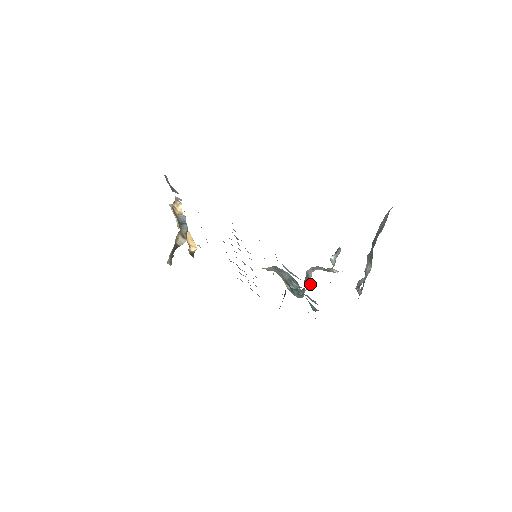
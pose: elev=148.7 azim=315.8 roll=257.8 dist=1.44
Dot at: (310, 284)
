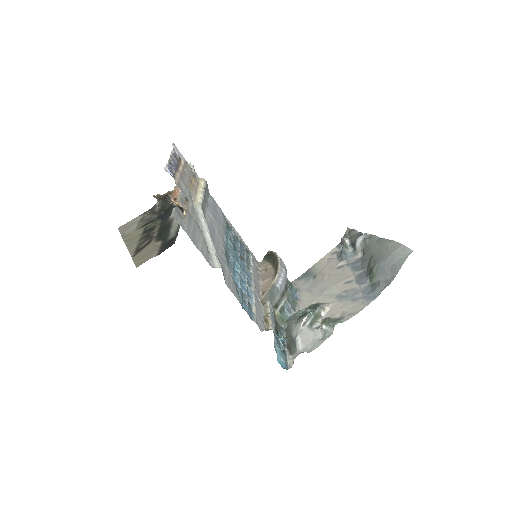
Dot at: (296, 314)
